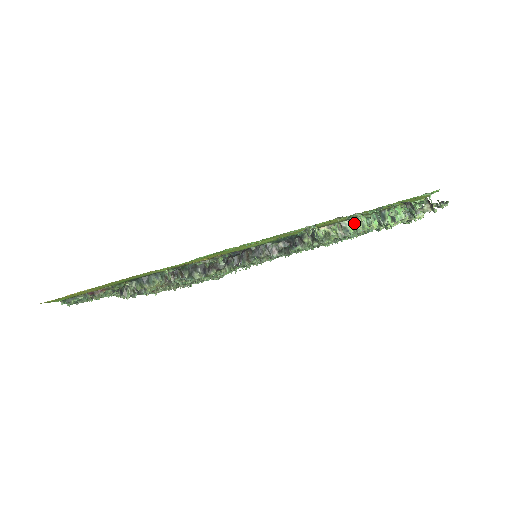
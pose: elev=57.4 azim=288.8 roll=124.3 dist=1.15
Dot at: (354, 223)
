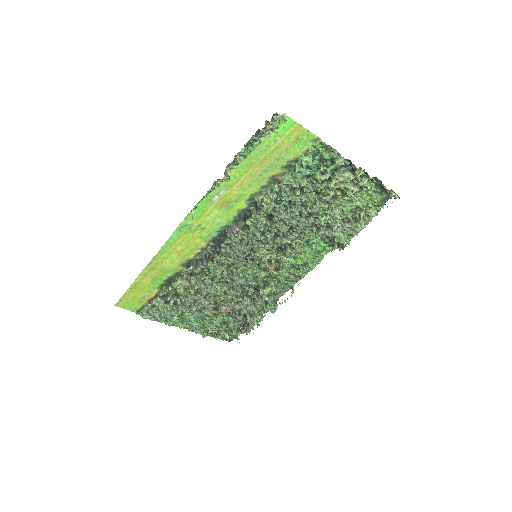
Dot at: (280, 184)
